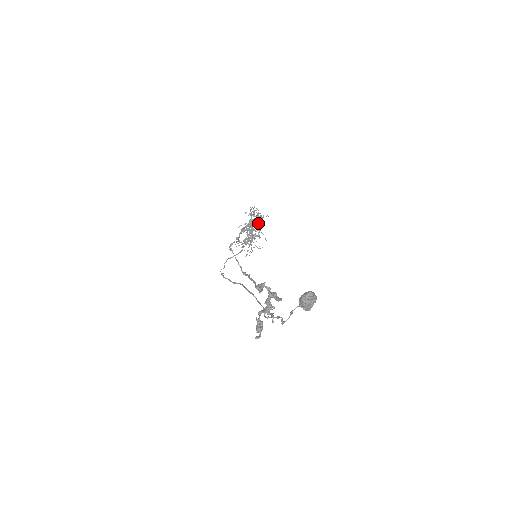
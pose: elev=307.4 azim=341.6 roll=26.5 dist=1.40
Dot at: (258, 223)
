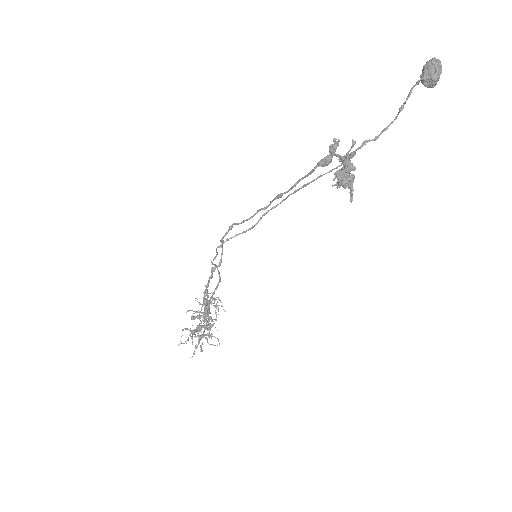
Dot at: (210, 316)
